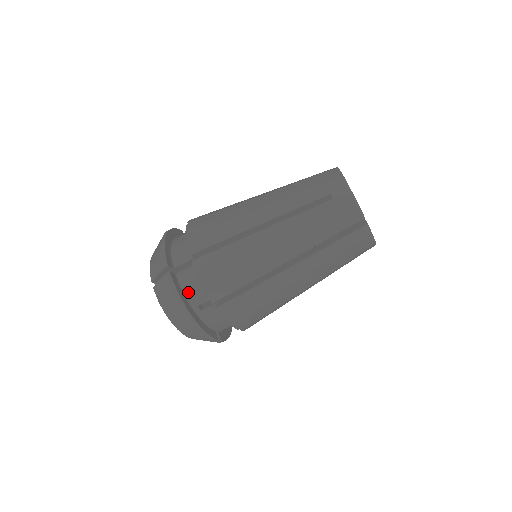
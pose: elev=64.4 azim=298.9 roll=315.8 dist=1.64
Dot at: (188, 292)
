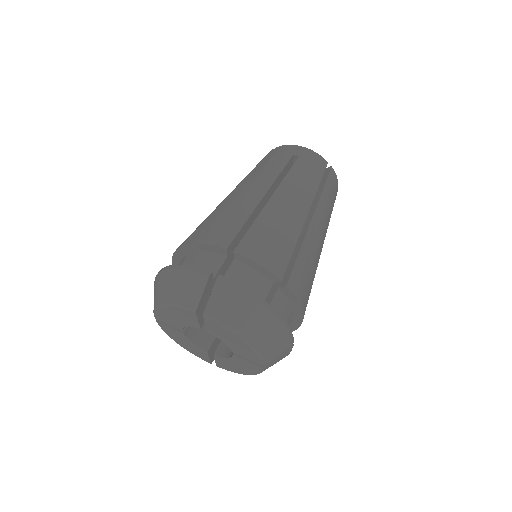
Dot at: occluded
